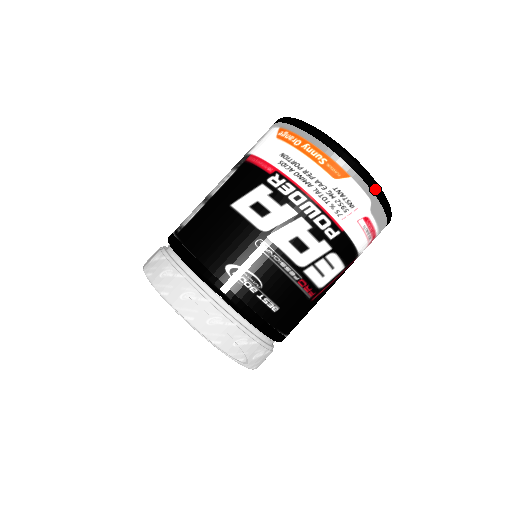
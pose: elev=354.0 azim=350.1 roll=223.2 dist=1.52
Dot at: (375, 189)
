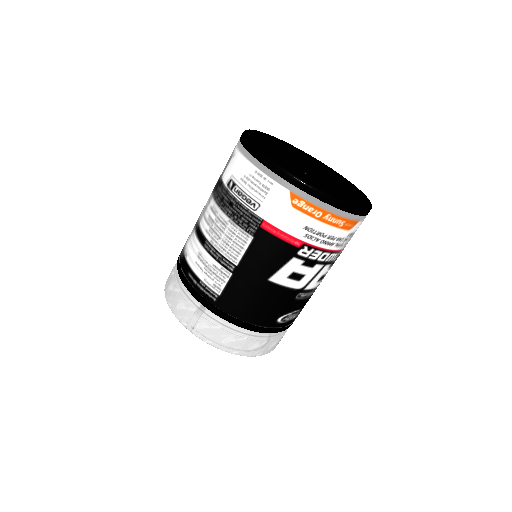
Dot at: occluded
